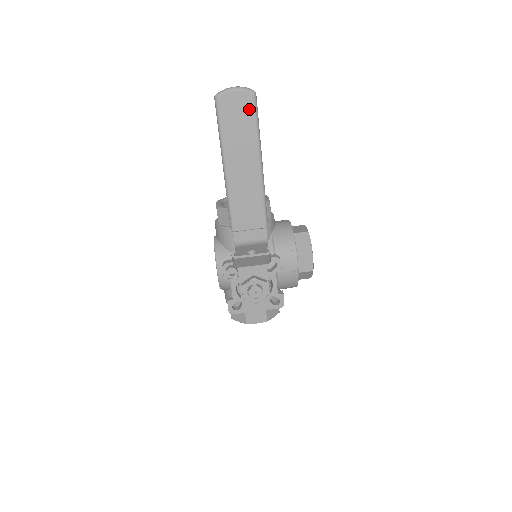
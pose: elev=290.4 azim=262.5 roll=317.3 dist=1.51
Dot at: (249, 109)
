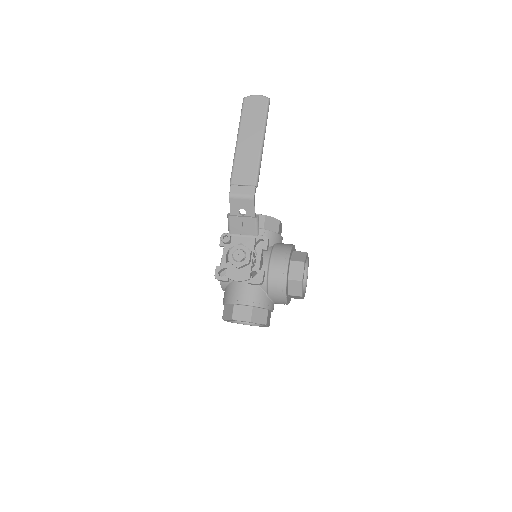
Dot at: (263, 107)
